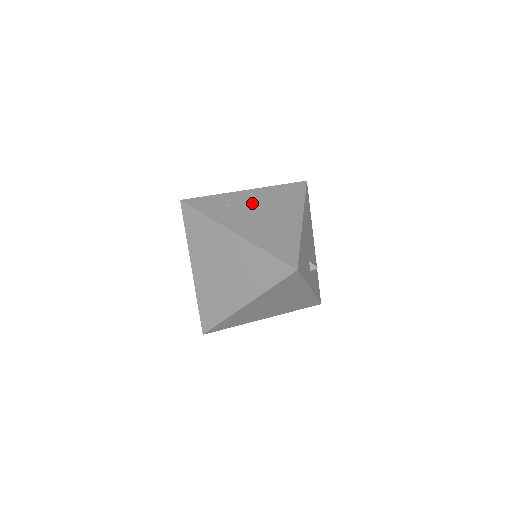
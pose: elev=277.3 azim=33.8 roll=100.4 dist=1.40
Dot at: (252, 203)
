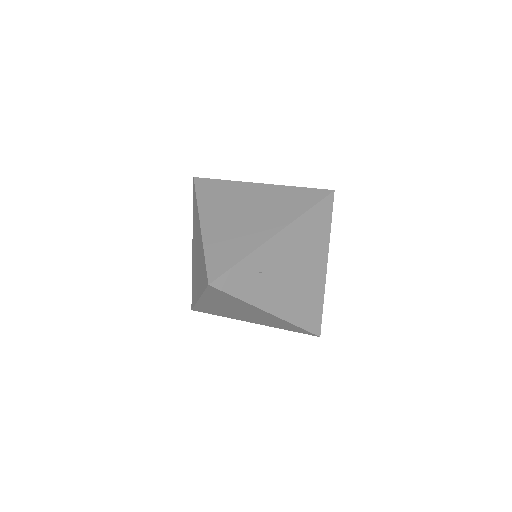
Dot at: (283, 259)
